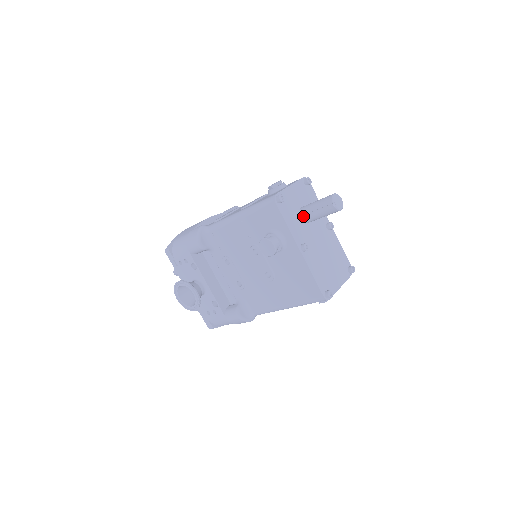
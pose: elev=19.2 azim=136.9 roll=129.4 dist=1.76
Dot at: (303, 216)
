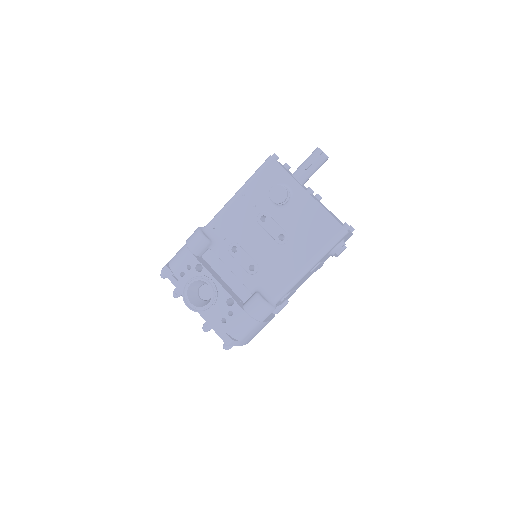
Dot at: (297, 176)
